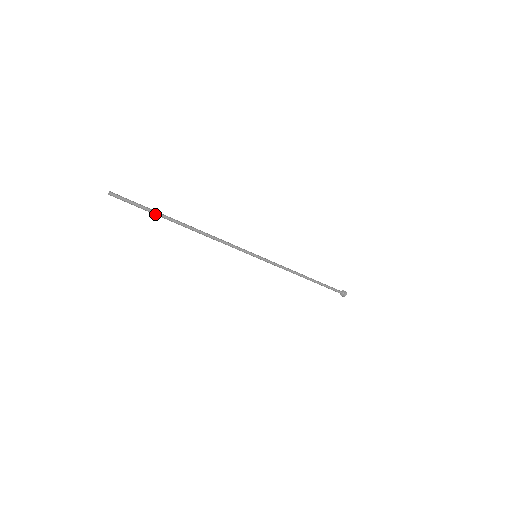
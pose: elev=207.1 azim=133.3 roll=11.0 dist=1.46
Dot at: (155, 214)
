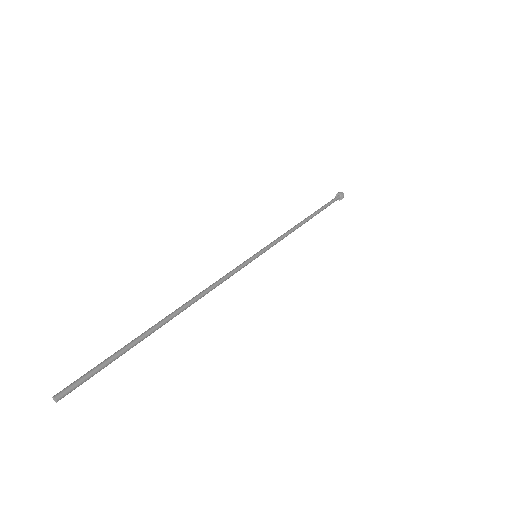
Dot at: occluded
